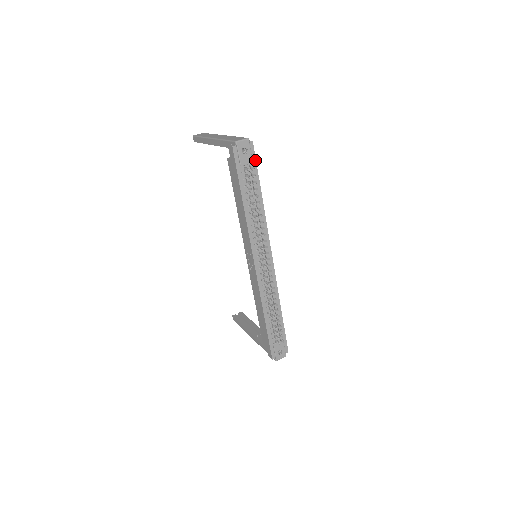
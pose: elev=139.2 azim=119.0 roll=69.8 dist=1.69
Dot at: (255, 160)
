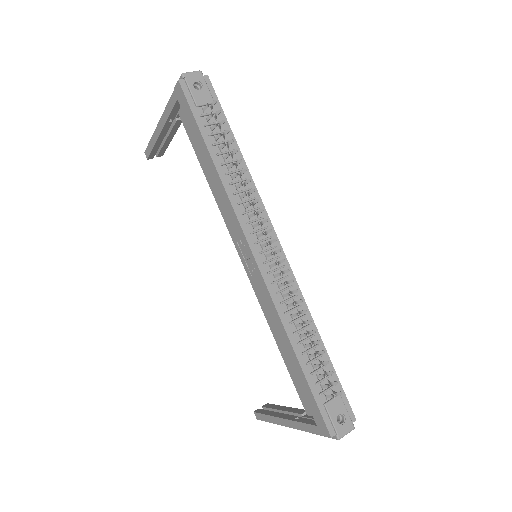
Dot at: (217, 100)
